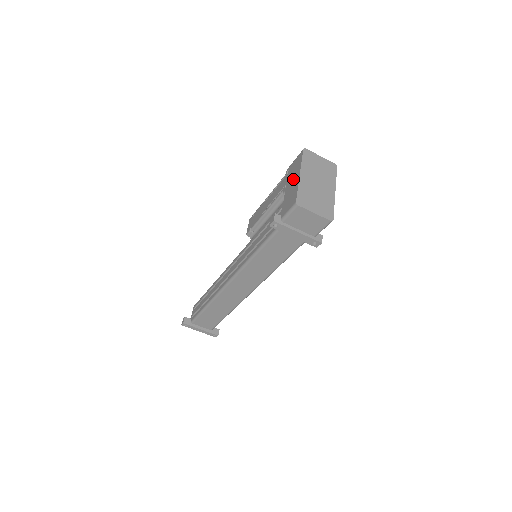
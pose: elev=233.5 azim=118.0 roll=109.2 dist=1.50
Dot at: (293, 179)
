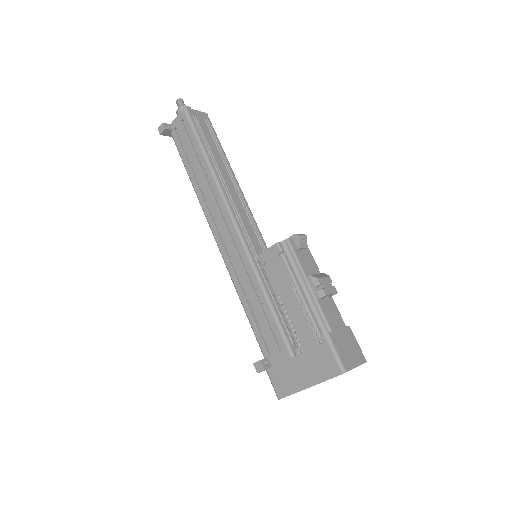
Dot at: (306, 372)
